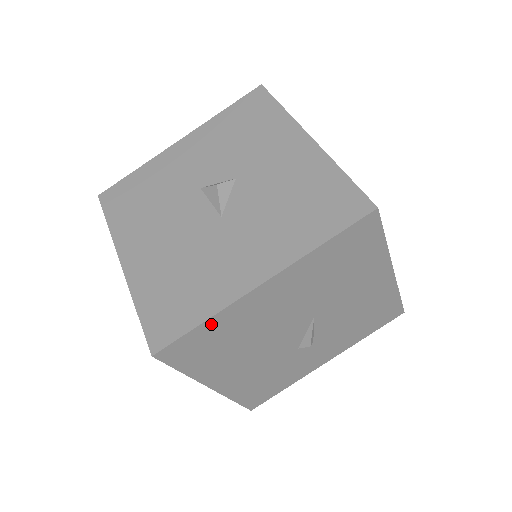
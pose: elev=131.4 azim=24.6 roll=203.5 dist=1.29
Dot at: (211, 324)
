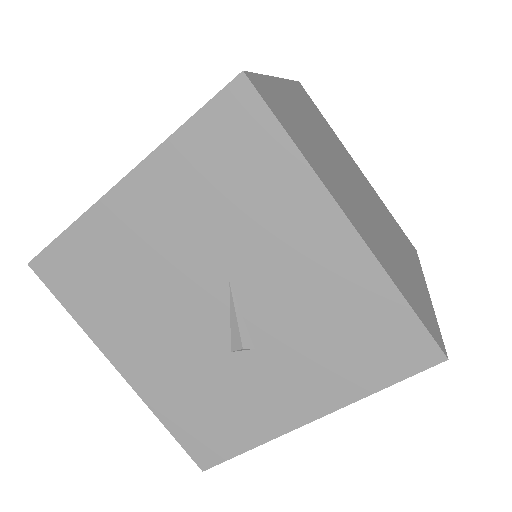
Dot at: (78, 235)
